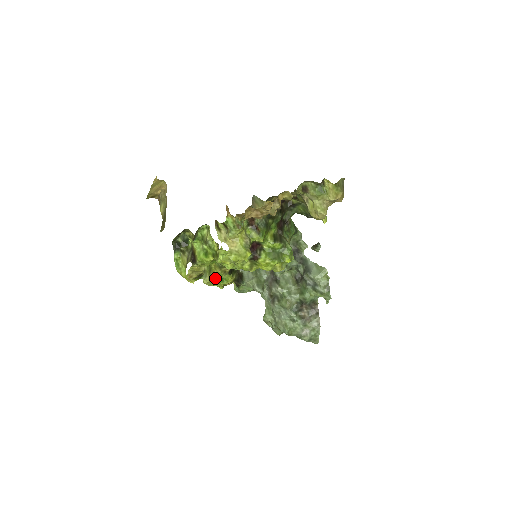
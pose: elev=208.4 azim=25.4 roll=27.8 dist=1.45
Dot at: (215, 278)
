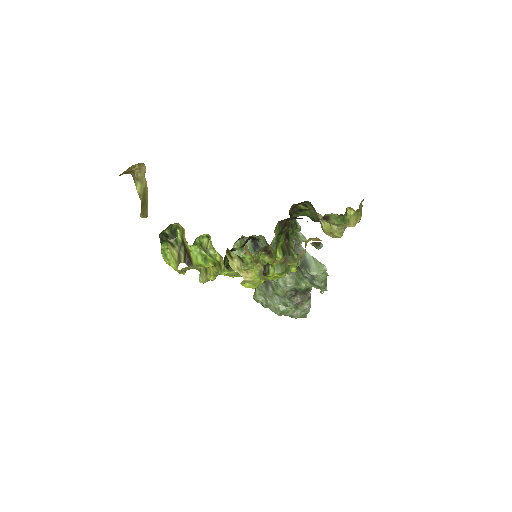
Dot at: (212, 277)
